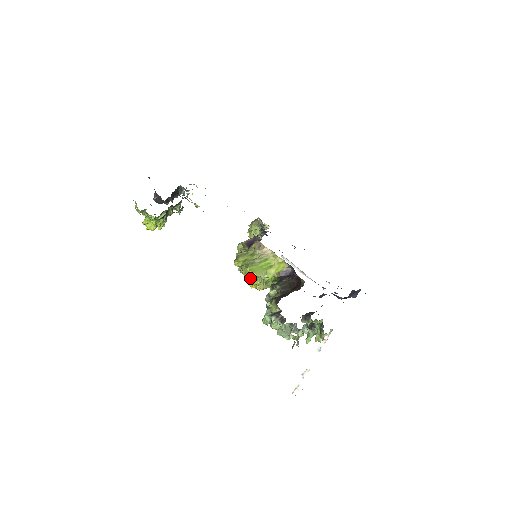
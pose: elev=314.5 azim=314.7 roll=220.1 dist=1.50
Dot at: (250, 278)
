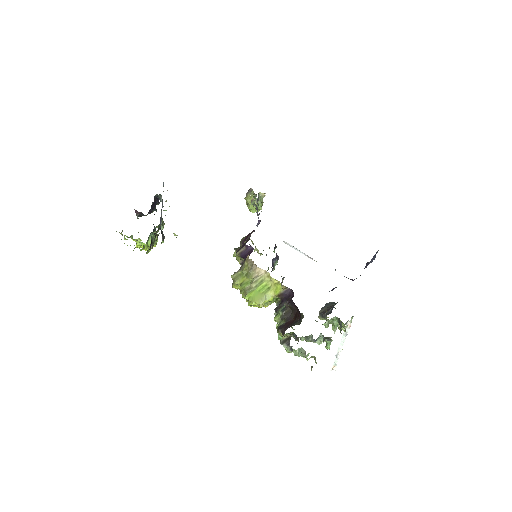
Dot at: (251, 306)
